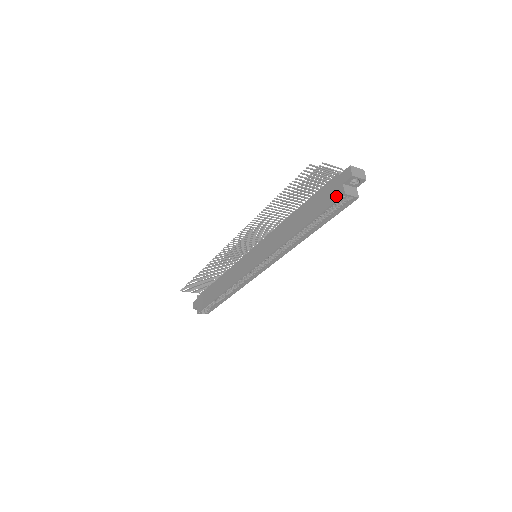
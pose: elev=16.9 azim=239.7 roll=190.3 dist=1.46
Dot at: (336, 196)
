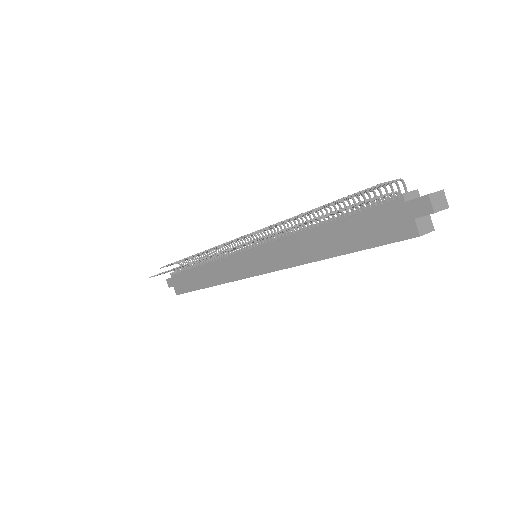
Dot at: (402, 234)
